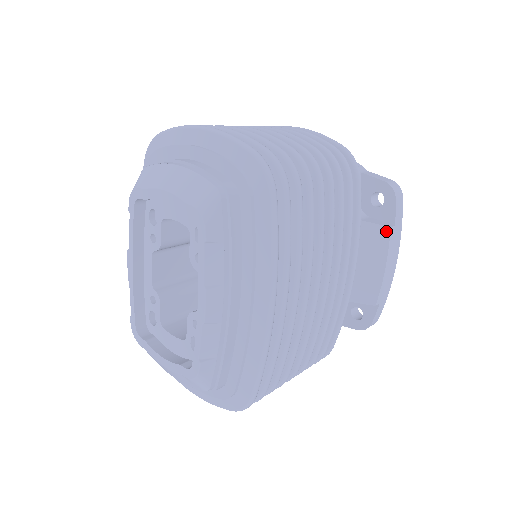
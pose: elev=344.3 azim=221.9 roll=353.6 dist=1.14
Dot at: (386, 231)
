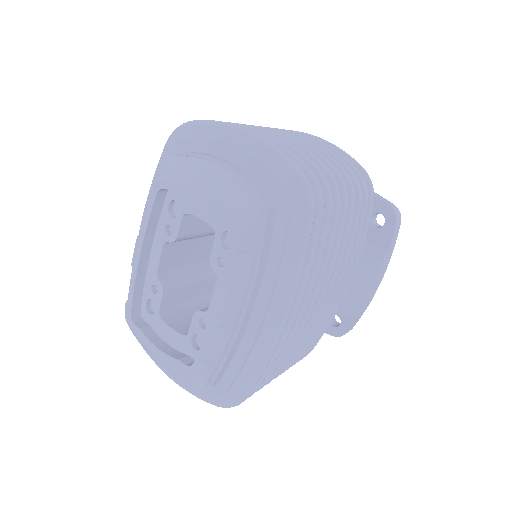
Dot at: (382, 252)
